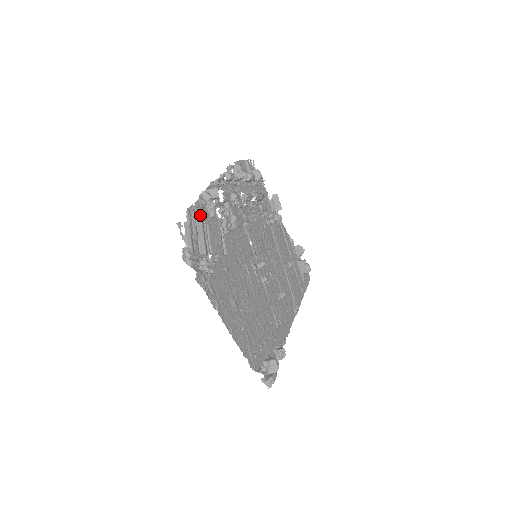
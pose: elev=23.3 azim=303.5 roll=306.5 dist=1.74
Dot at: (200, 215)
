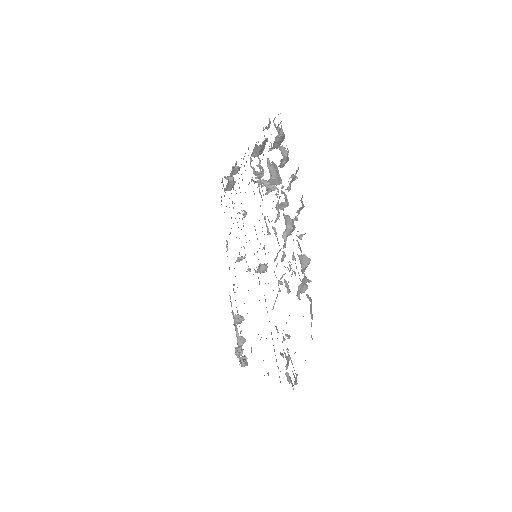
Dot at: occluded
